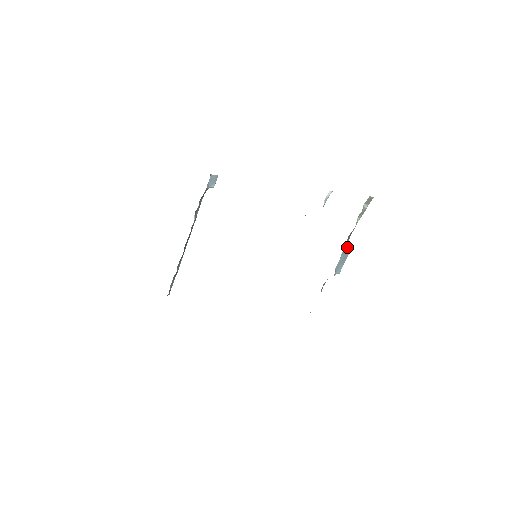
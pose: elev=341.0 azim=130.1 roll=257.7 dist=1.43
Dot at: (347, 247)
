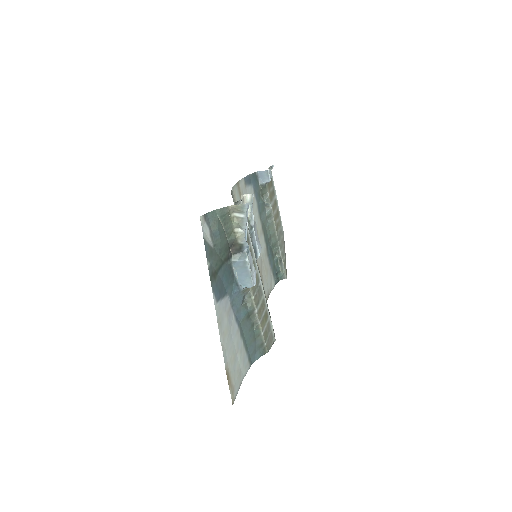
Dot at: (237, 260)
